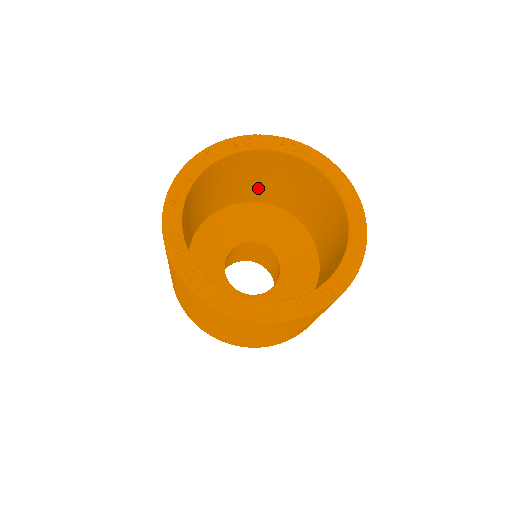
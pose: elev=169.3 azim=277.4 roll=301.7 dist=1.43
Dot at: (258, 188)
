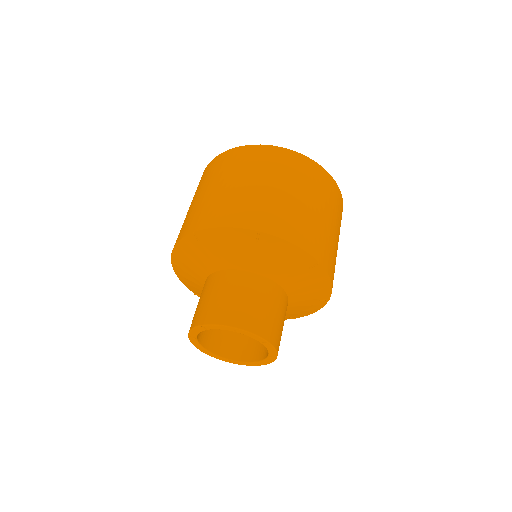
Dot at: occluded
